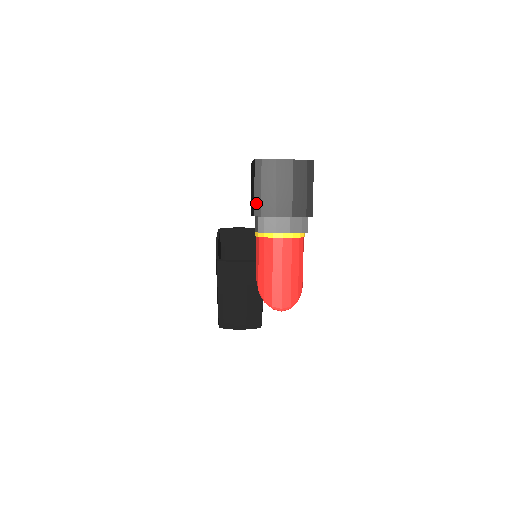
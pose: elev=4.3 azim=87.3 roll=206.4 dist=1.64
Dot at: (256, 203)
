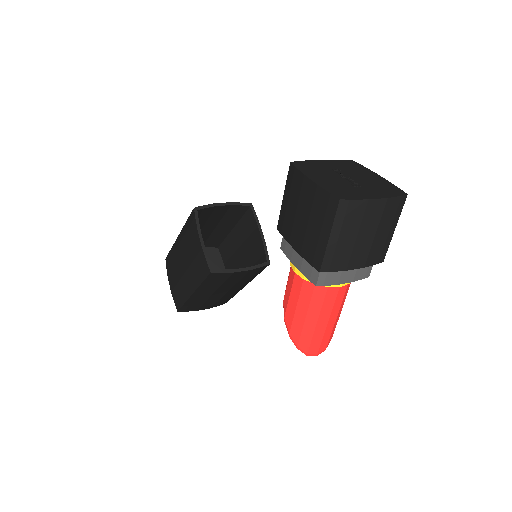
Dot at: (326, 256)
